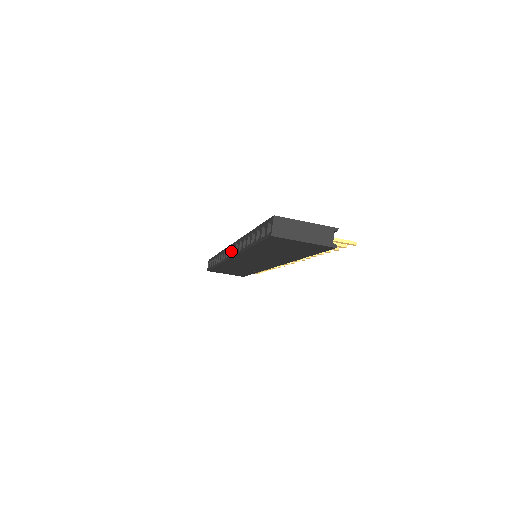
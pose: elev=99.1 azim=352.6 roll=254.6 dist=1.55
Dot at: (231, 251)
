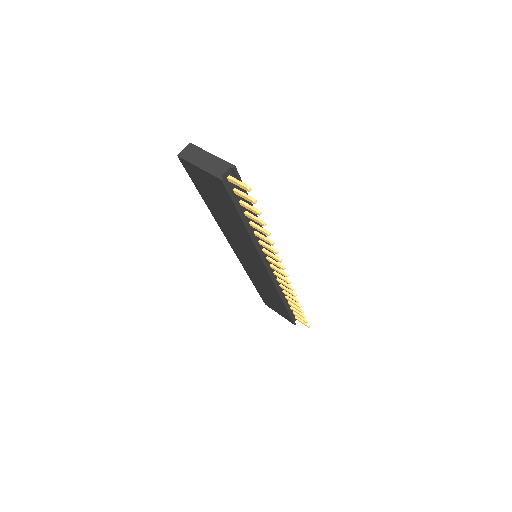
Dot at: occluded
